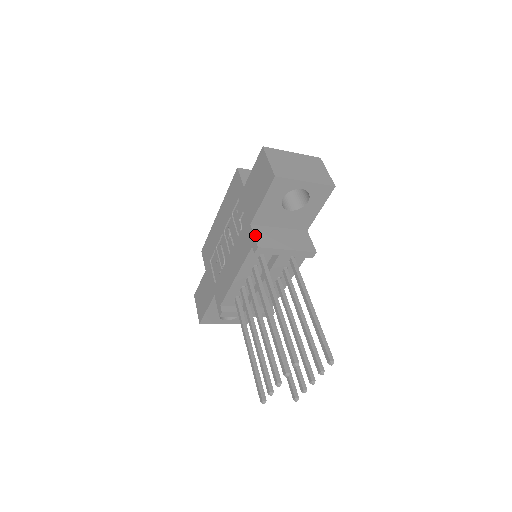
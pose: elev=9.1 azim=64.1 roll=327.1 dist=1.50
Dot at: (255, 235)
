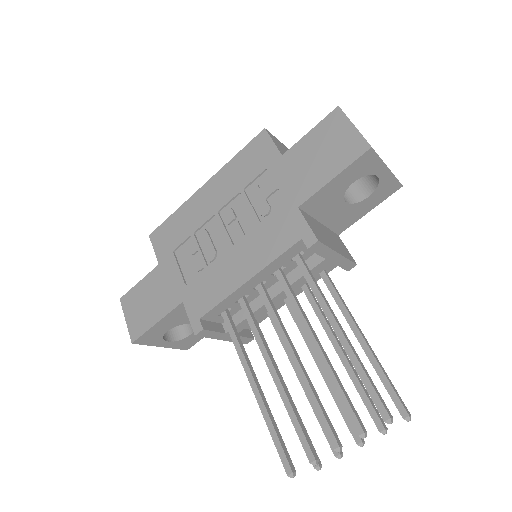
Dot at: (308, 223)
